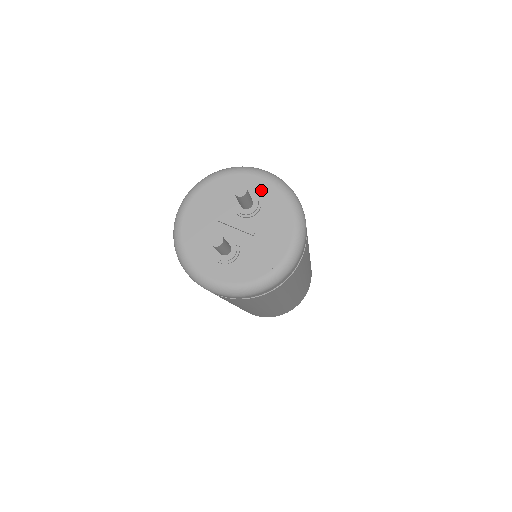
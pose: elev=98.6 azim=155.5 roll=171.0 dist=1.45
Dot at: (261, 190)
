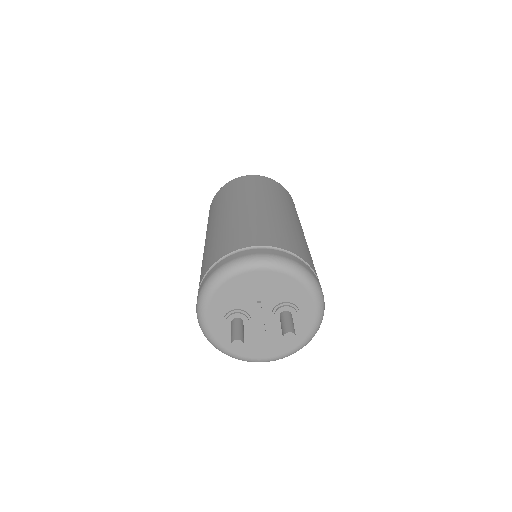
Dot at: (304, 316)
